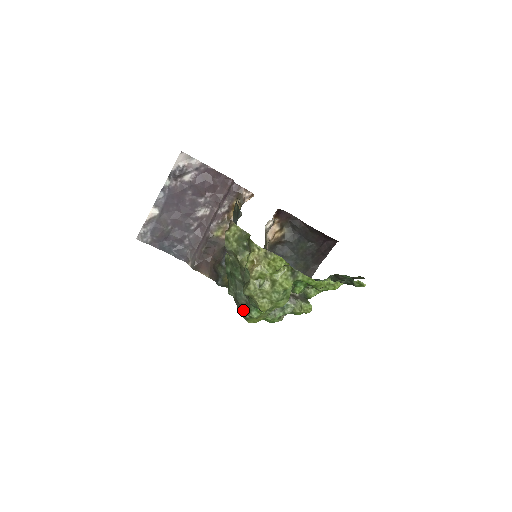
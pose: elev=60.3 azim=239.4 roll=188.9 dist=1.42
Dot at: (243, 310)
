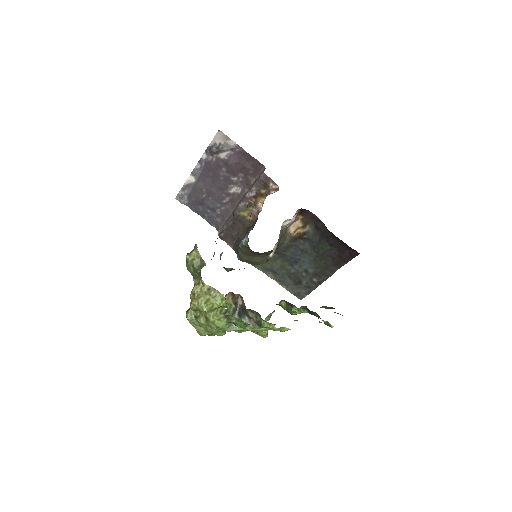
Dot at: occluded
